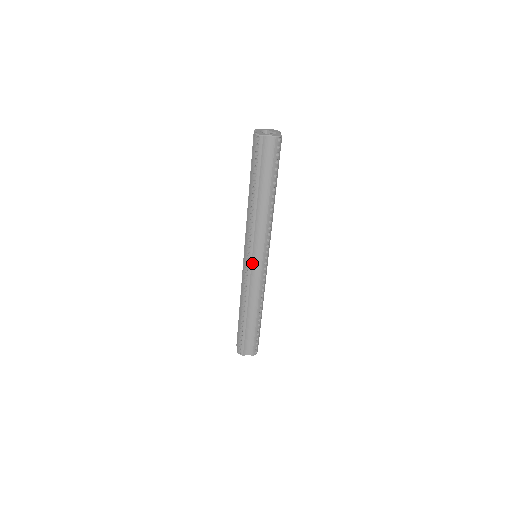
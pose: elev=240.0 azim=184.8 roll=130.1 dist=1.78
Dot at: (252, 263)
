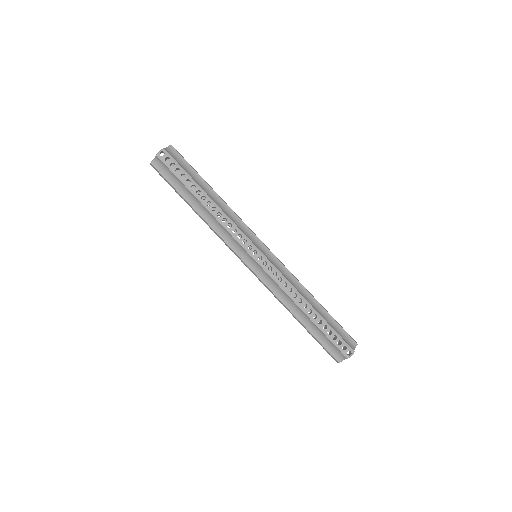
Dot at: (249, 266)
